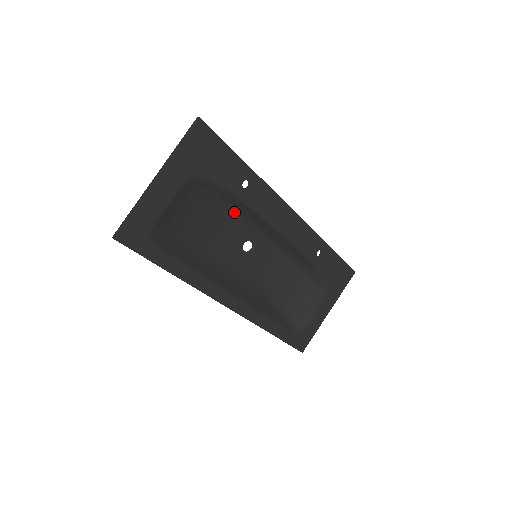
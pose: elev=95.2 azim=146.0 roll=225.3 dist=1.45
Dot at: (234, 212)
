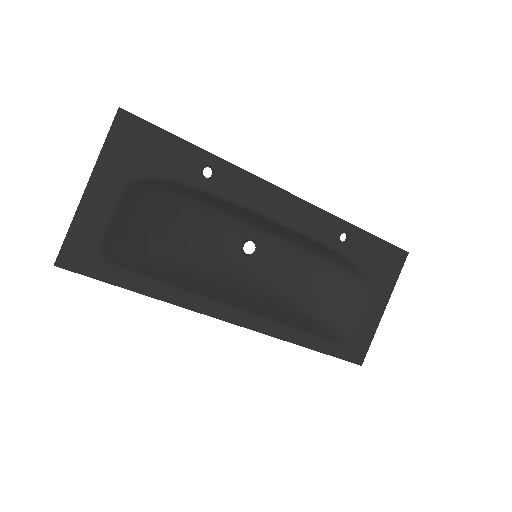
Dot at: (214, 210)
